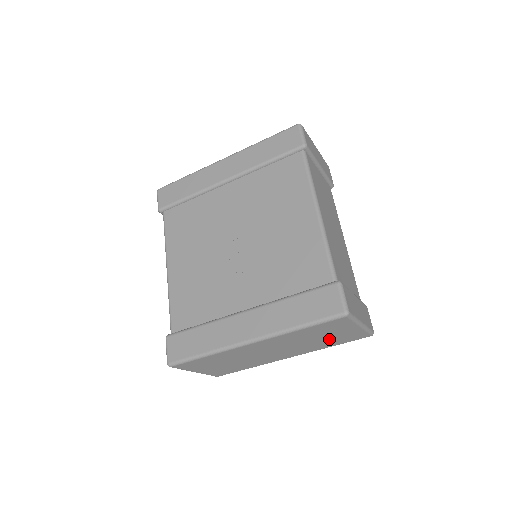
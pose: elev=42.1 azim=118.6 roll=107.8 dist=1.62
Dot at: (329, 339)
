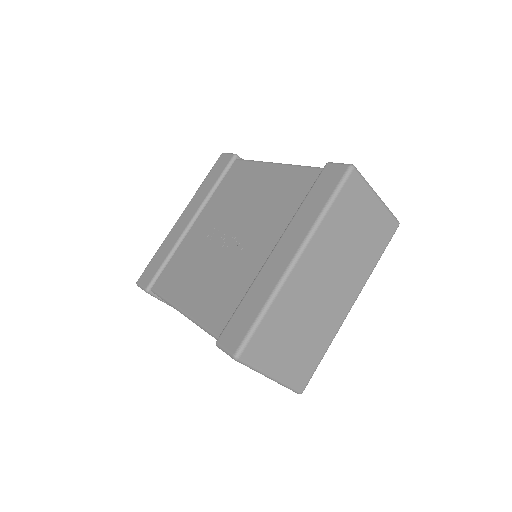
Dot at: (366, 238)
